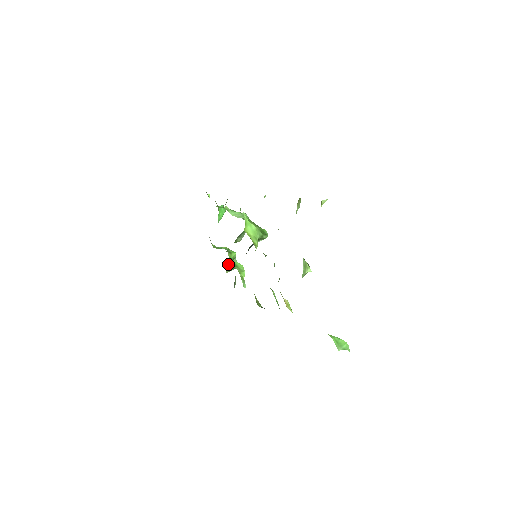
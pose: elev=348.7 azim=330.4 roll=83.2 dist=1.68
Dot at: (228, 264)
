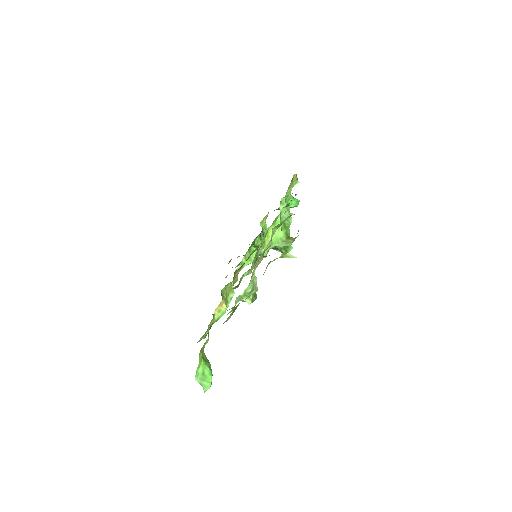
Dot at: (256, 247)
